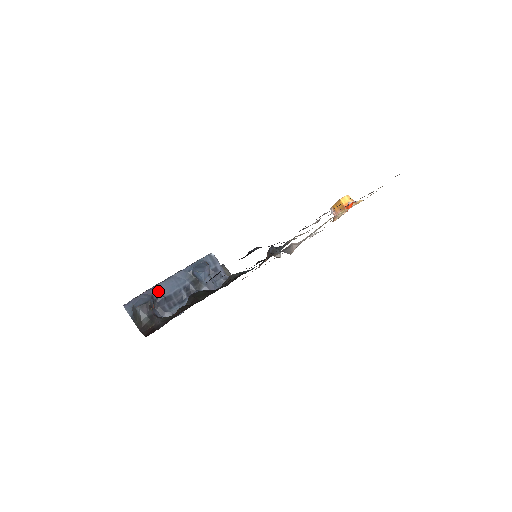
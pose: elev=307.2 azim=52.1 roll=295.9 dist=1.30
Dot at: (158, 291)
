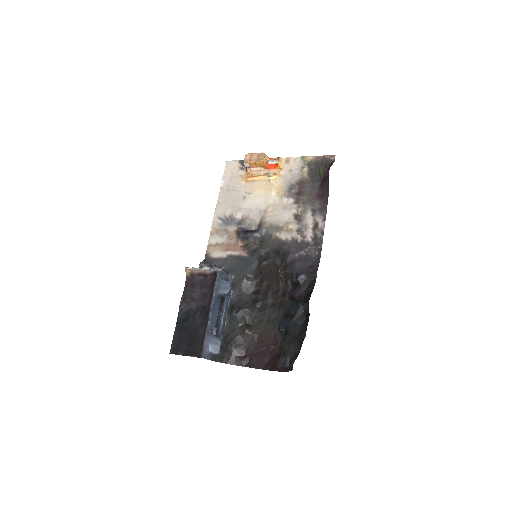
Dot at: (211, 327)
